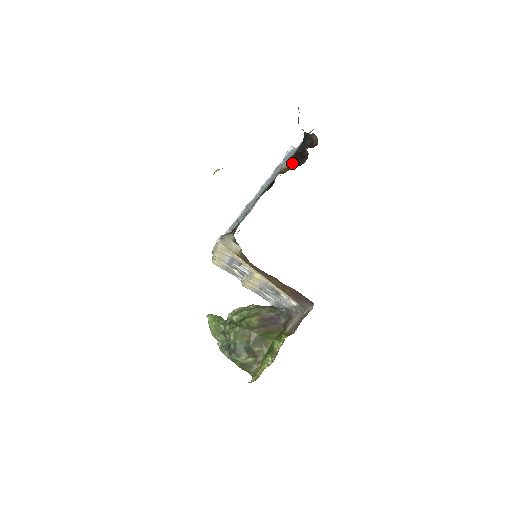
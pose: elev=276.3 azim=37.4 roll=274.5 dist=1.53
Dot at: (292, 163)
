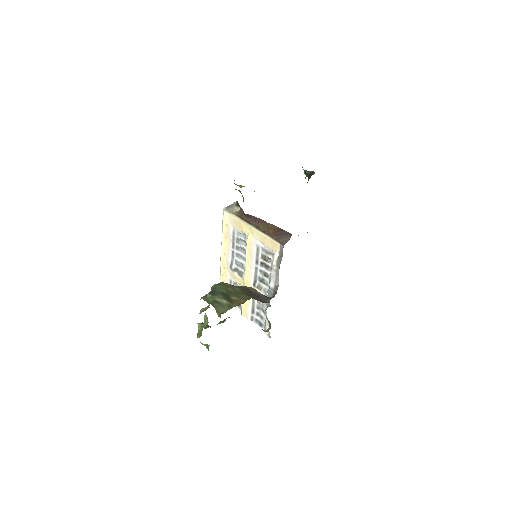
Dot at: occluded
